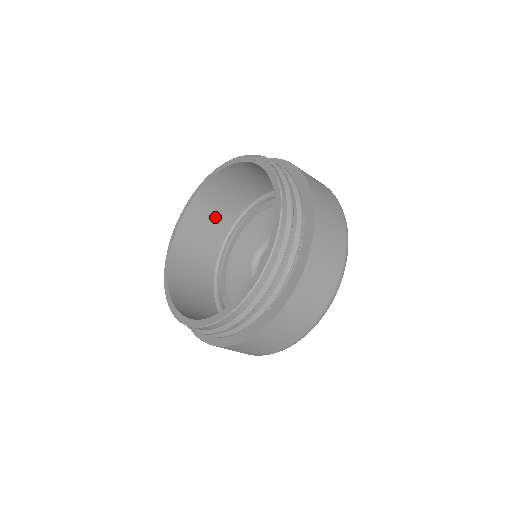
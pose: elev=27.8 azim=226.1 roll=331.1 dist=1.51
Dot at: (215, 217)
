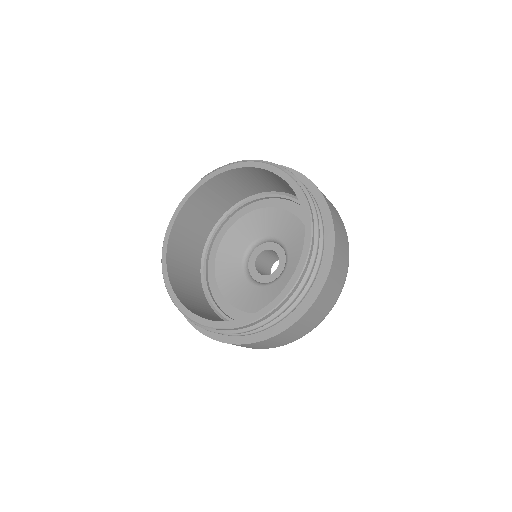
Dot at: (245, 184)
